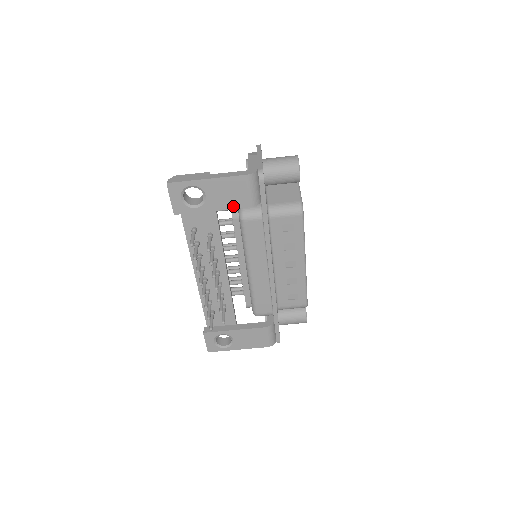
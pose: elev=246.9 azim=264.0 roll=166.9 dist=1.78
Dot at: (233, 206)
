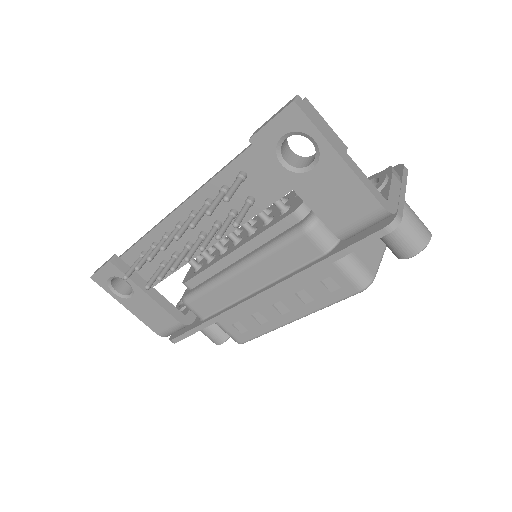
Dot at: (321, 213)
